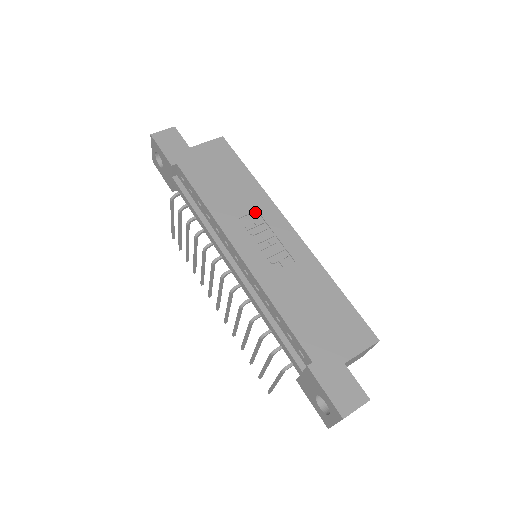
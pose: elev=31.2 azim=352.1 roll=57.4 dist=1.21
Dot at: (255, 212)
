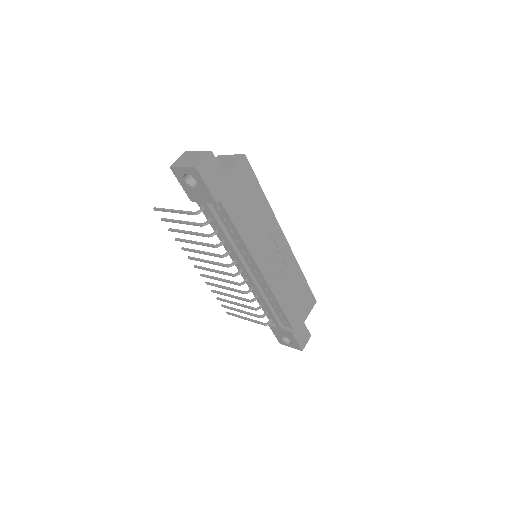
Dot at: (268, 233)
